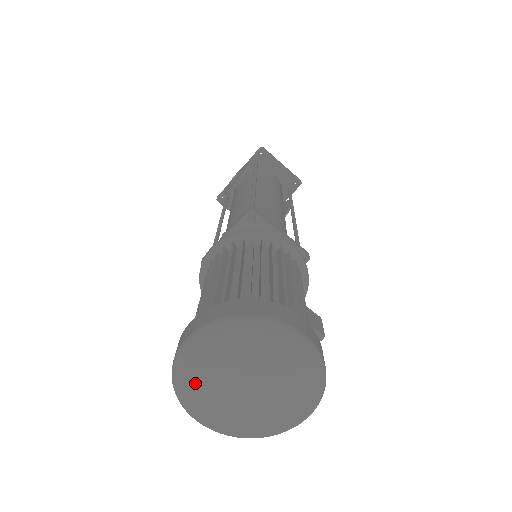
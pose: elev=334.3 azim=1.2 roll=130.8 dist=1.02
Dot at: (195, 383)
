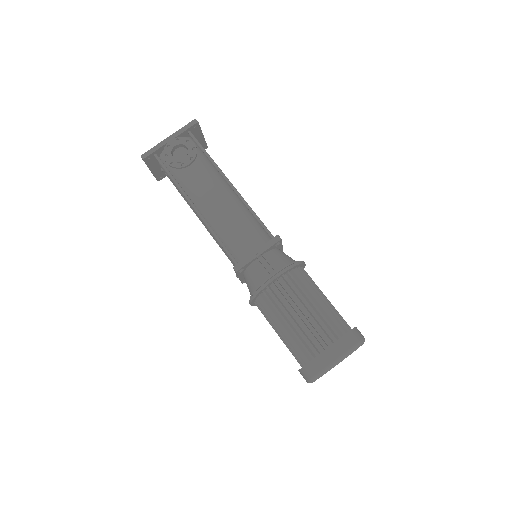
Dot at: occluded
